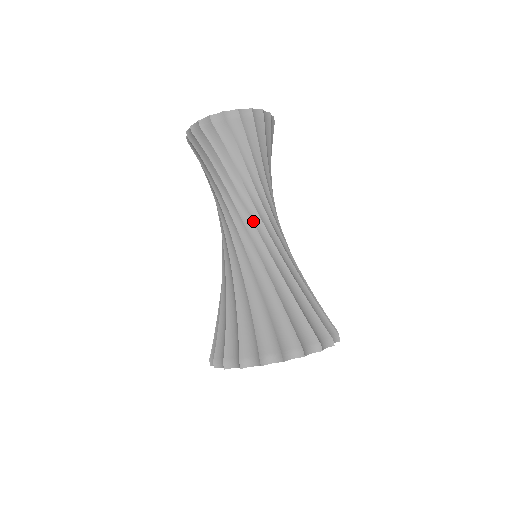
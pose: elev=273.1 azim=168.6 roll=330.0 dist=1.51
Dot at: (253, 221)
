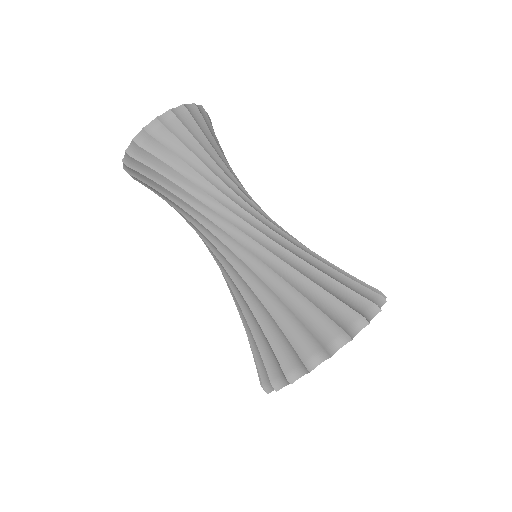
Dot at: (231, 223)
